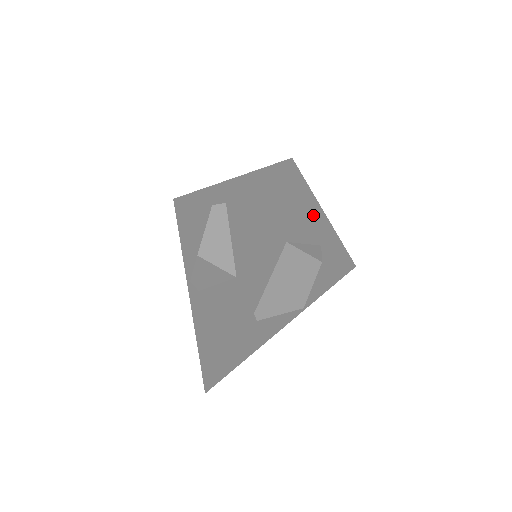
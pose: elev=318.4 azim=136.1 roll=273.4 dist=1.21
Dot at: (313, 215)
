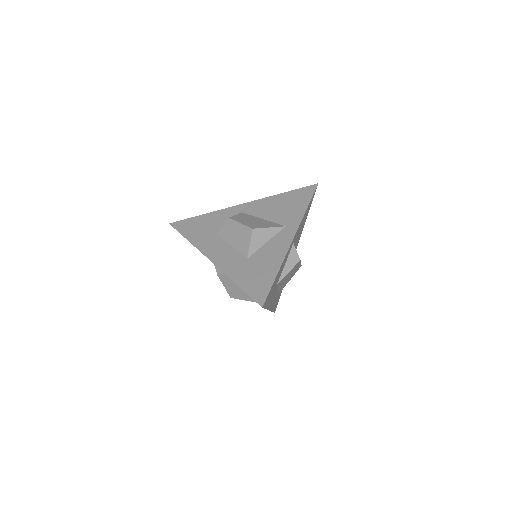
Dot at: occluded
